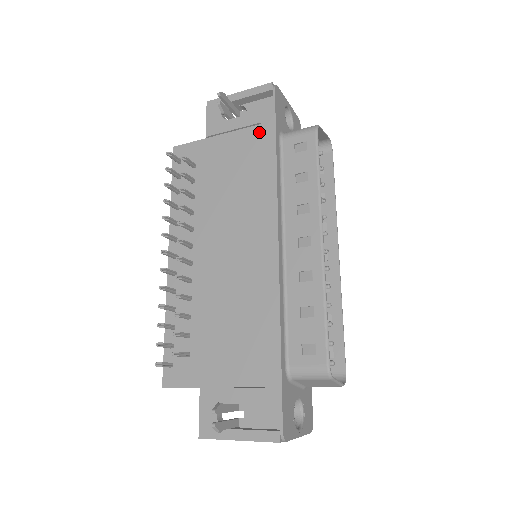
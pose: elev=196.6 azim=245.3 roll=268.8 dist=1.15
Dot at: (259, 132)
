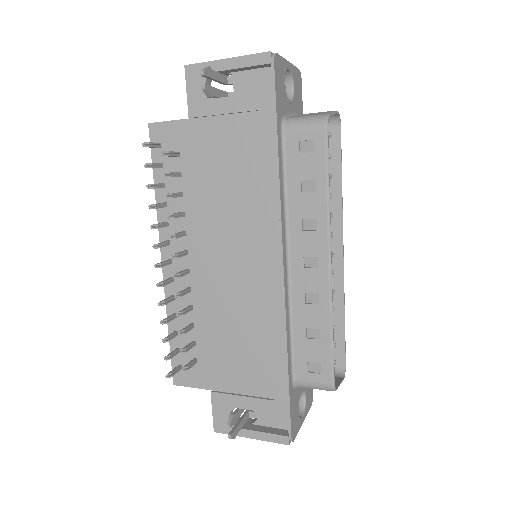
Dot at: (256, 122)
